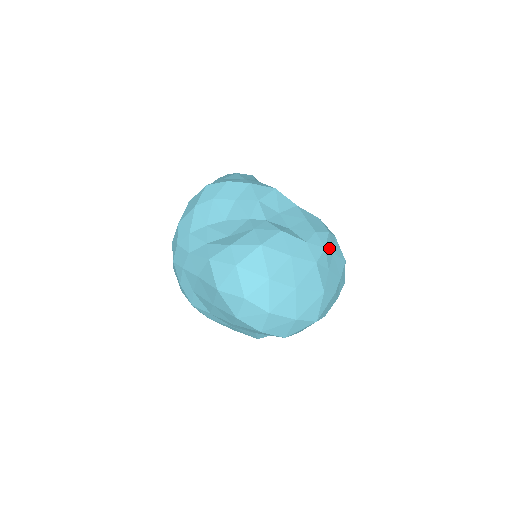
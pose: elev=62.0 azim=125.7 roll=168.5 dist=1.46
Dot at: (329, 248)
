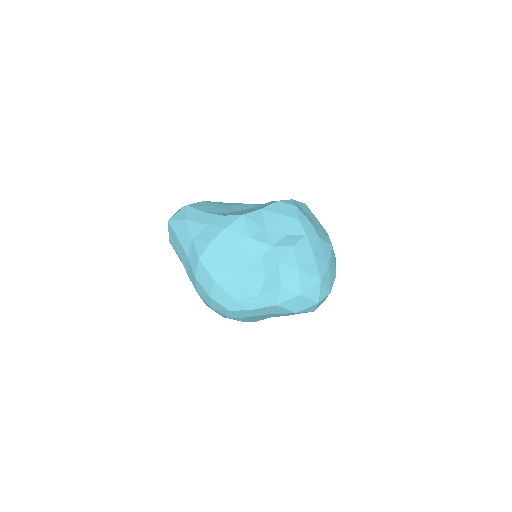
Dot at: (307, 216)
